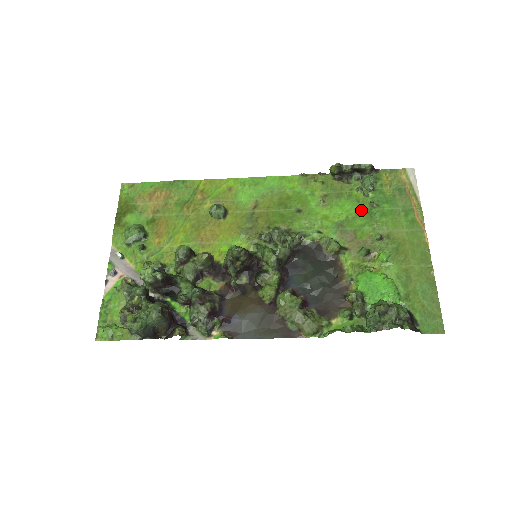
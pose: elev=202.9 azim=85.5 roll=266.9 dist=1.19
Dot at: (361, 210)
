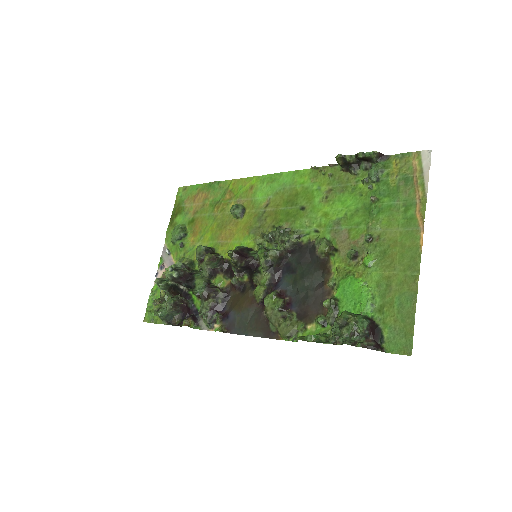
Dot at: (361, 205)
